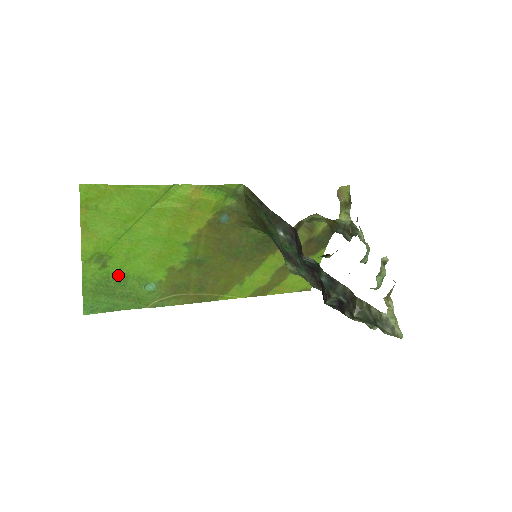
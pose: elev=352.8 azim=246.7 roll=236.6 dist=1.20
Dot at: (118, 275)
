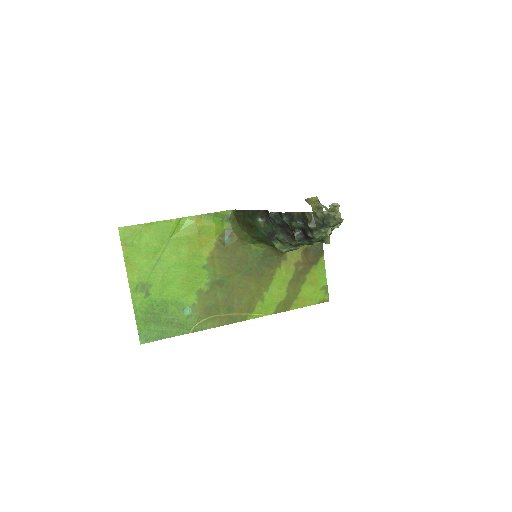
Dot at: (160, 302)
